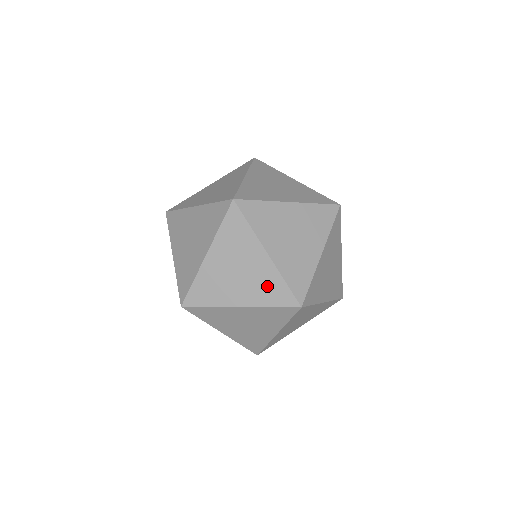
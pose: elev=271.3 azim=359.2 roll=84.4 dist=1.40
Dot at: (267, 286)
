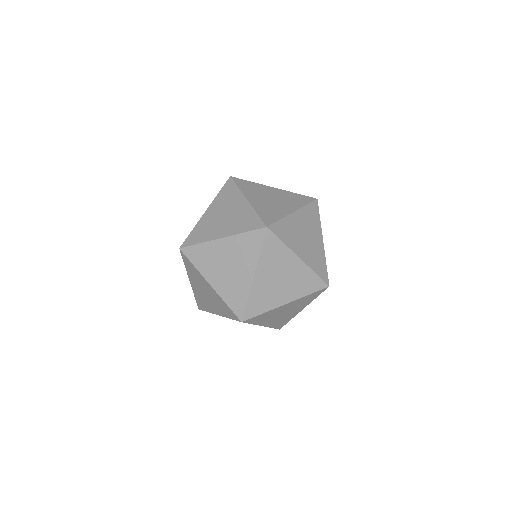
Dot at: (236, 291)
